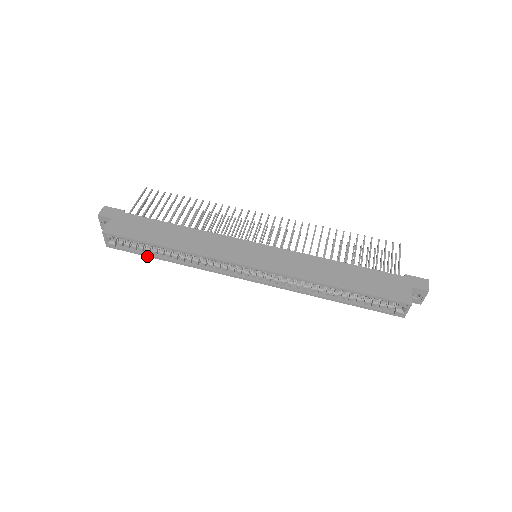
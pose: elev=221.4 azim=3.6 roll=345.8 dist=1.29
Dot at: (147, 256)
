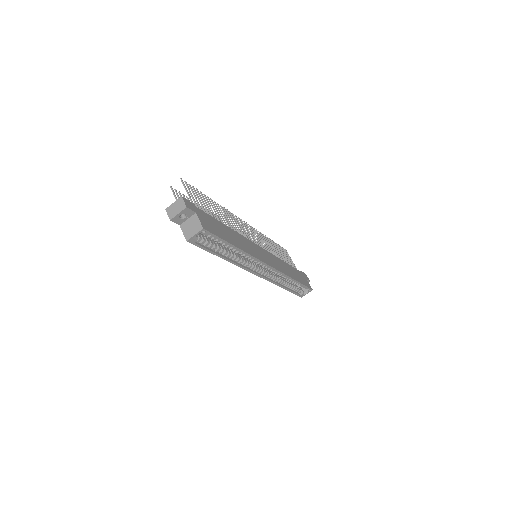
Dot at: (212, 253)
